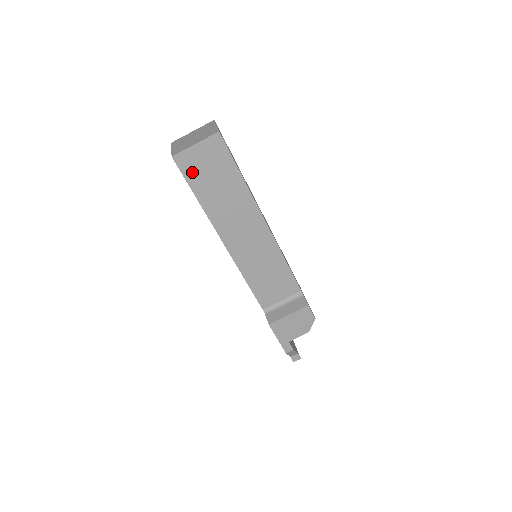
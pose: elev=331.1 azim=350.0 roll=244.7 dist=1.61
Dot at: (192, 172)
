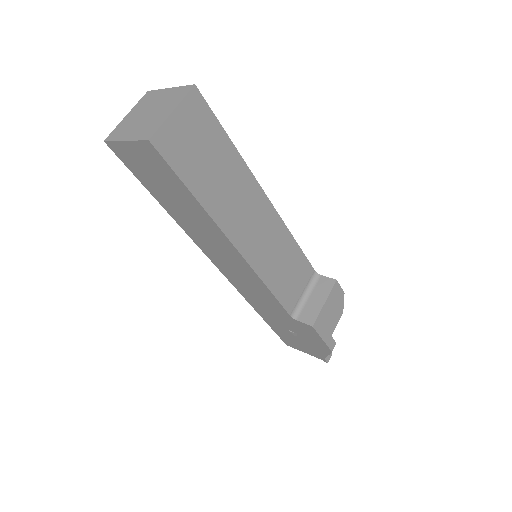
Dot at: (179, 157)
